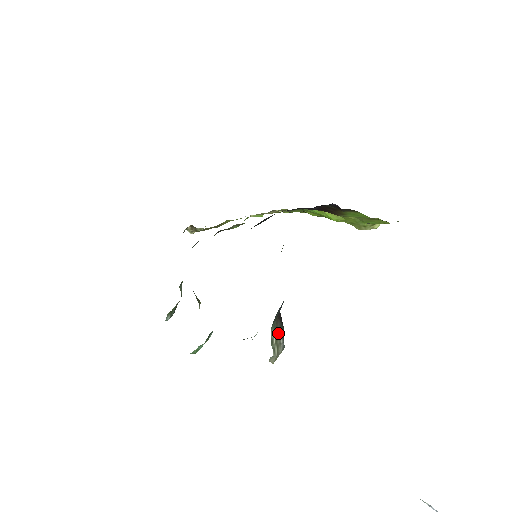
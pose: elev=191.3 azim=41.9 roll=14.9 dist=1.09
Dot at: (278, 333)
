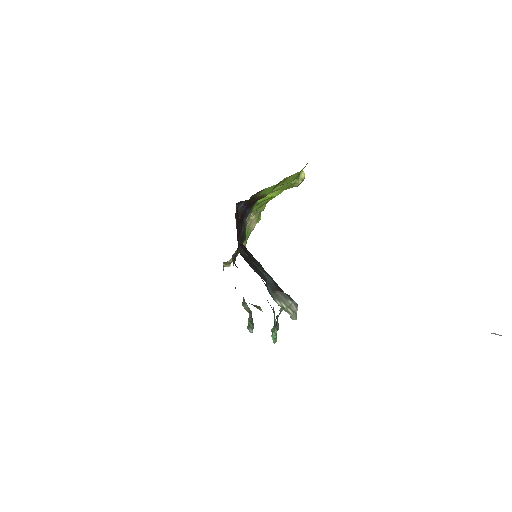
Dot at: (283, 299)
